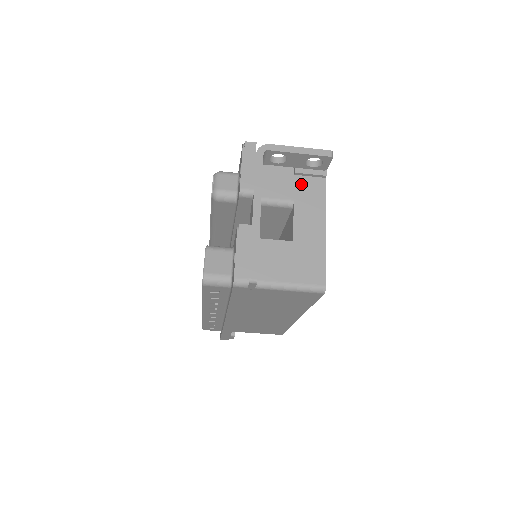
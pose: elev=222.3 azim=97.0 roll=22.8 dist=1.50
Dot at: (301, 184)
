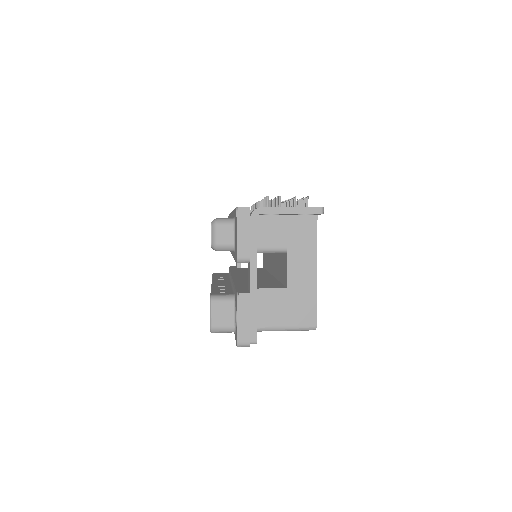
Dot at: (294, 230)
